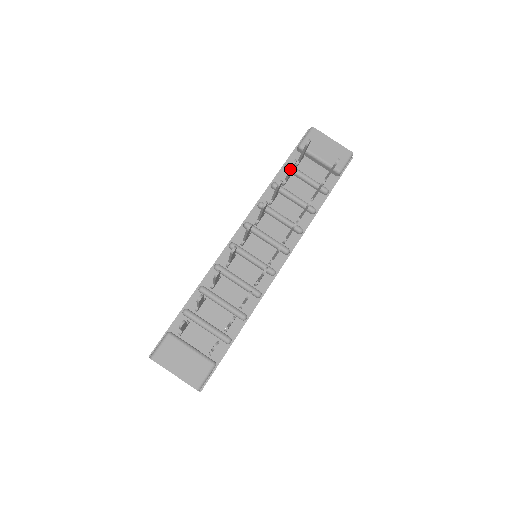
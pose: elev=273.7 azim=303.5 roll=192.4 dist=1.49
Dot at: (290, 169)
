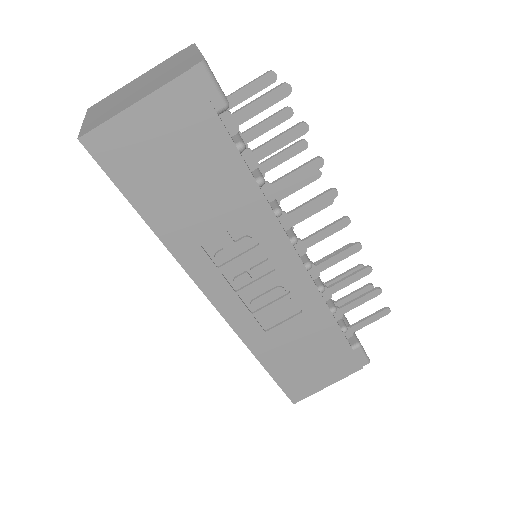
Dot at: (351, 269)
